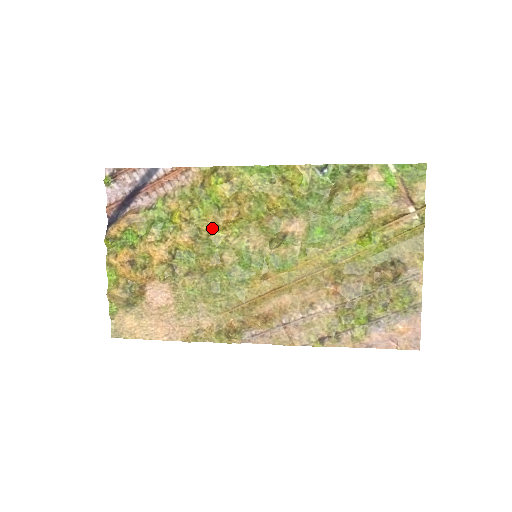
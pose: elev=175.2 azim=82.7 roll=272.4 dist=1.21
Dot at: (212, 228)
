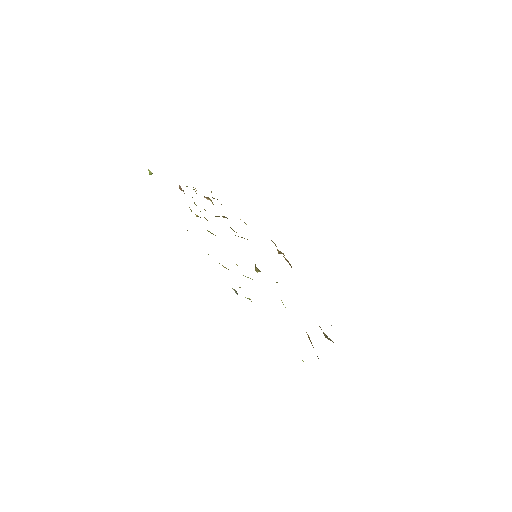
Dot at: occluded
